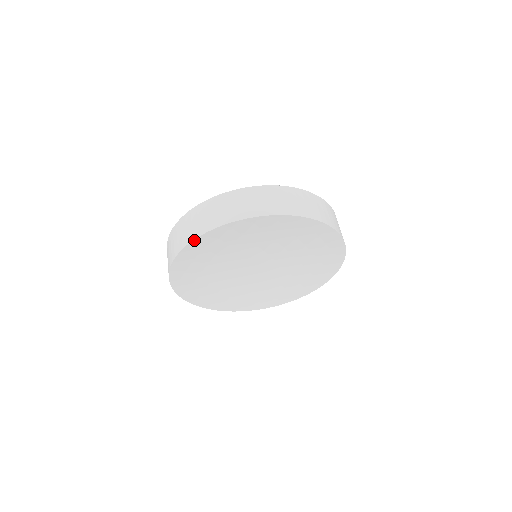
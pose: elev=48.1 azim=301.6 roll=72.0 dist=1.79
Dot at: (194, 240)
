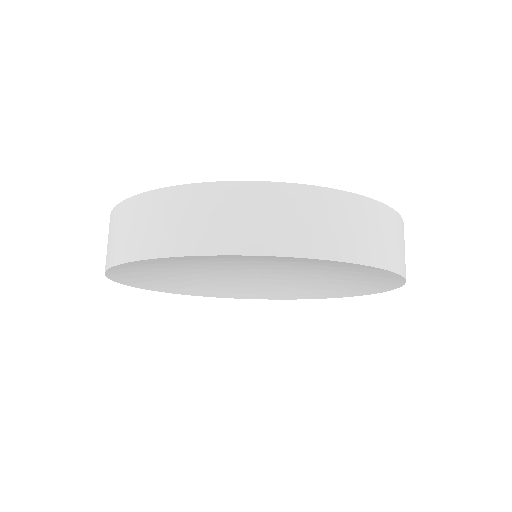
Dot at: (223, 254)
